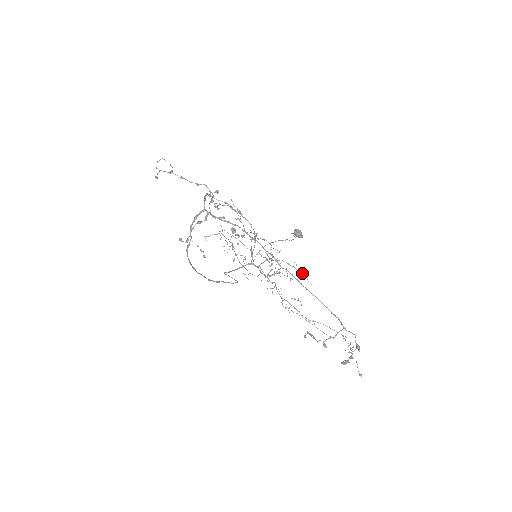
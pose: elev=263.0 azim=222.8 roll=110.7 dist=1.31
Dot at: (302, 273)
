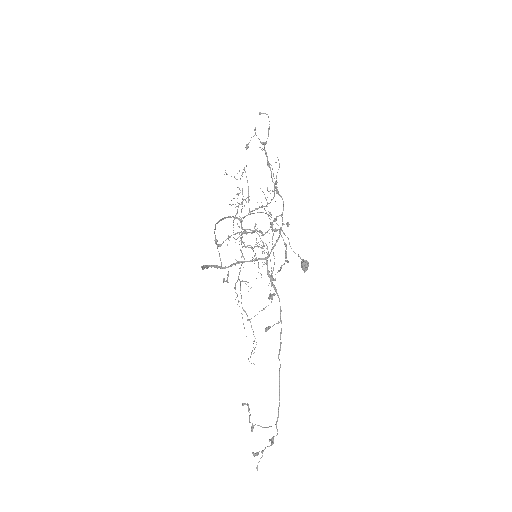
Dot at: occluded
